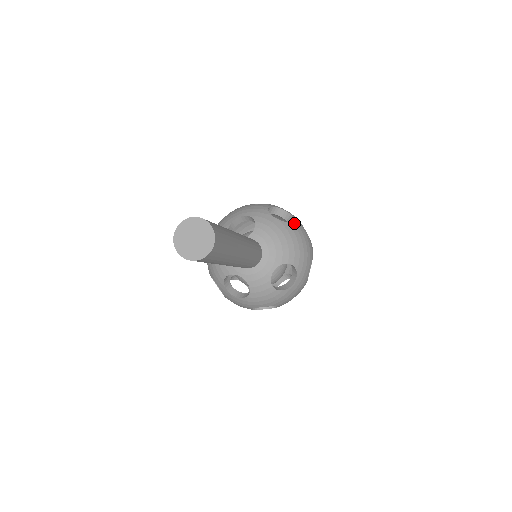
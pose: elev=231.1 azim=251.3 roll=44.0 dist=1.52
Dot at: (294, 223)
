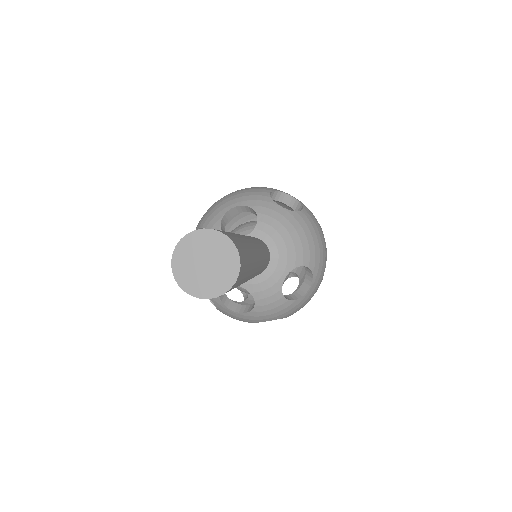
Dot at: (304, 211)
